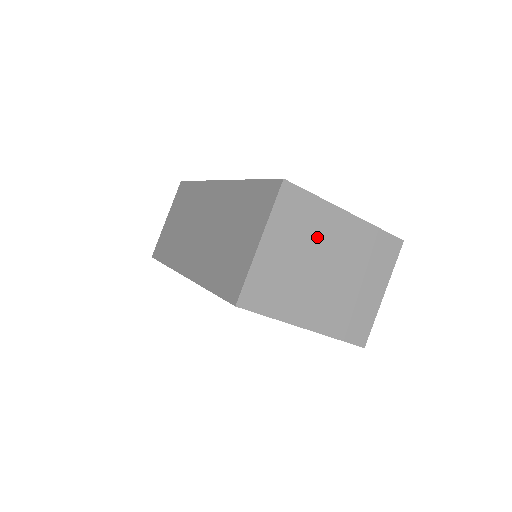
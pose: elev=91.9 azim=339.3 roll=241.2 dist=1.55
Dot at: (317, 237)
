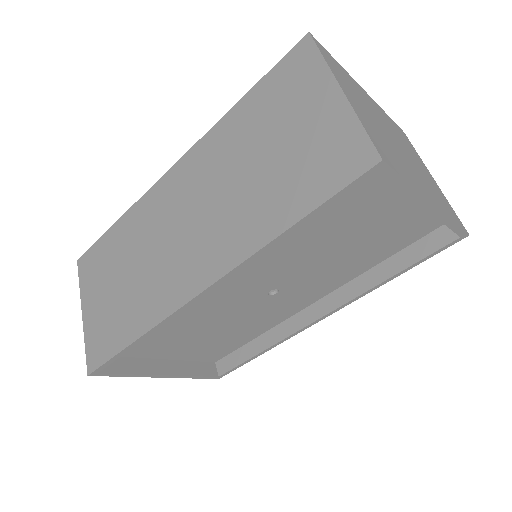
Dot at: (367, 104)
